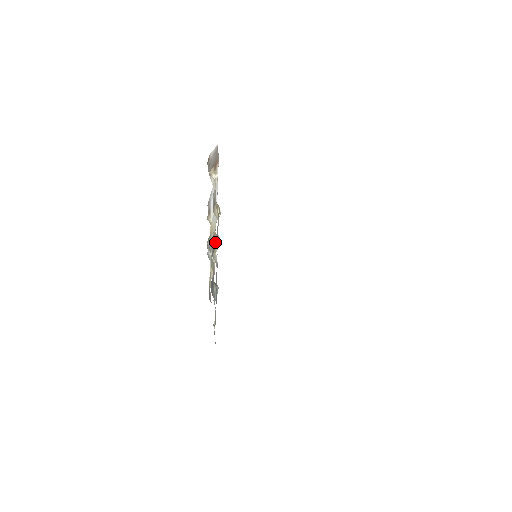
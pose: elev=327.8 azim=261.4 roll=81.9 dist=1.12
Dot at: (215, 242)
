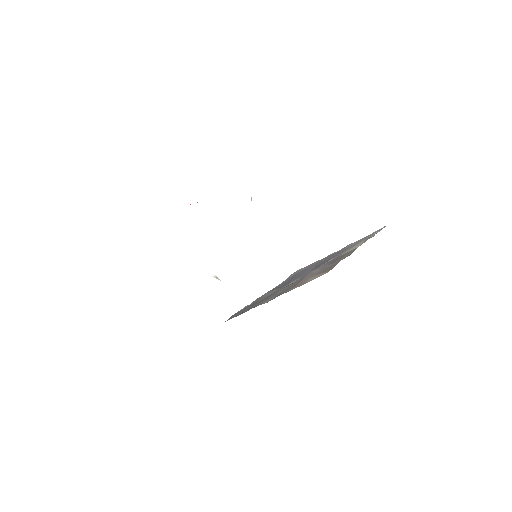
Dot at: occluded
